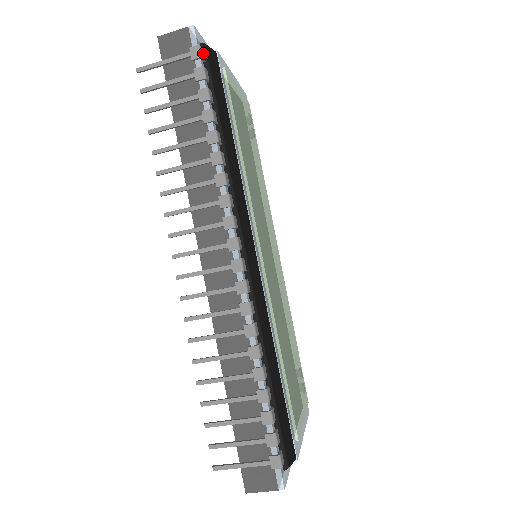
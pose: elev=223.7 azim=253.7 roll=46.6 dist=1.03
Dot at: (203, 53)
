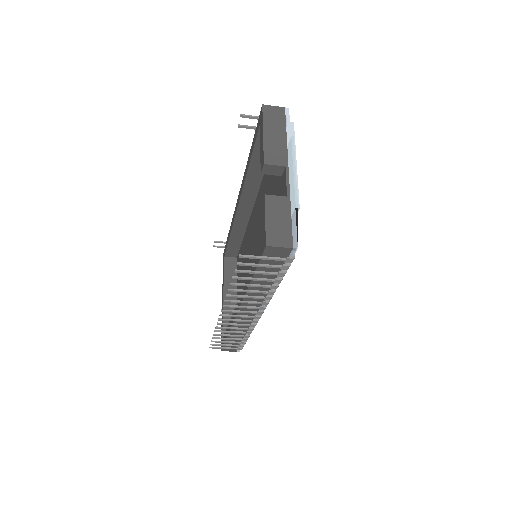
Dot at: occluded
